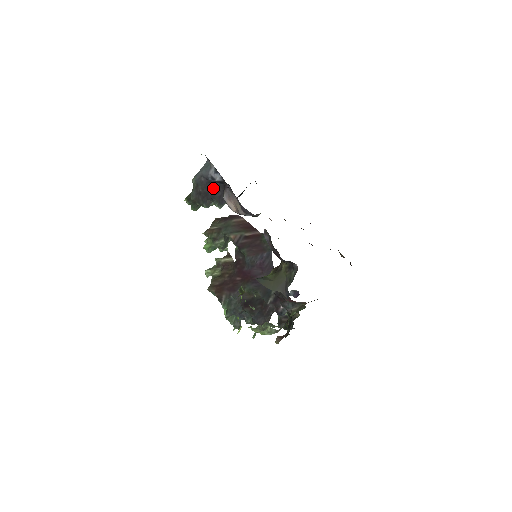
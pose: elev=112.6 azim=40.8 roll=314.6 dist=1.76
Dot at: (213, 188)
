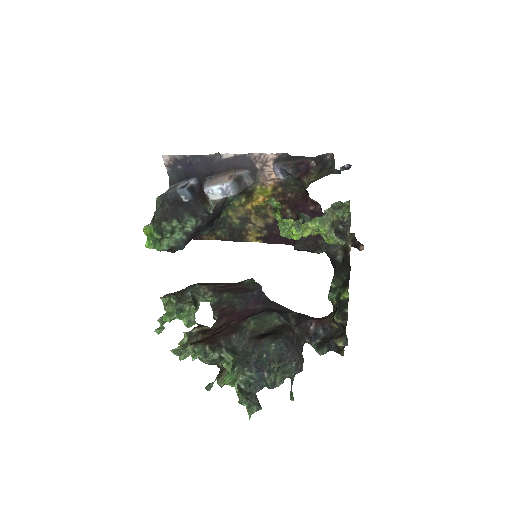
Dot at: (182, 205)
